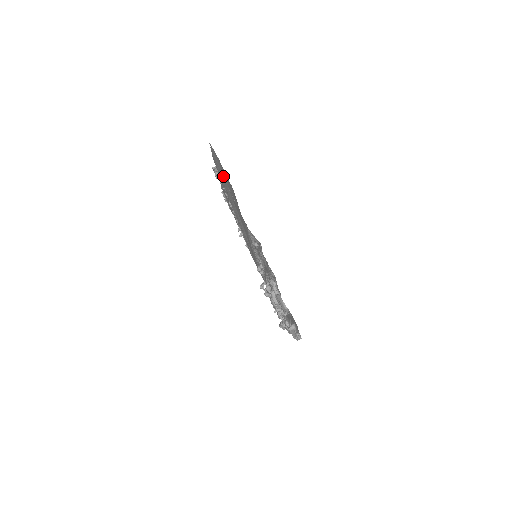
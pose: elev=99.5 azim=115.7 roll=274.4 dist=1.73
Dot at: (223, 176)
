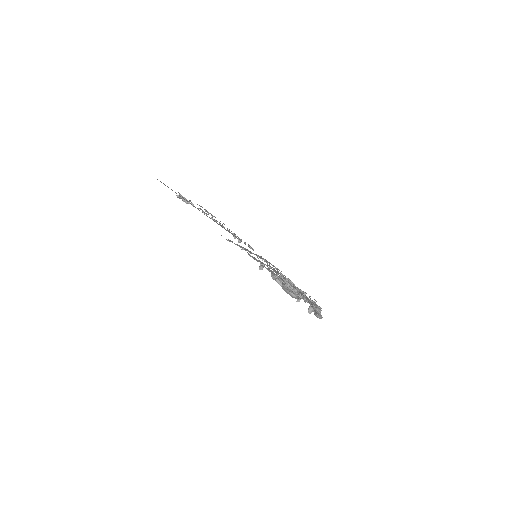
Dot at: occluded
